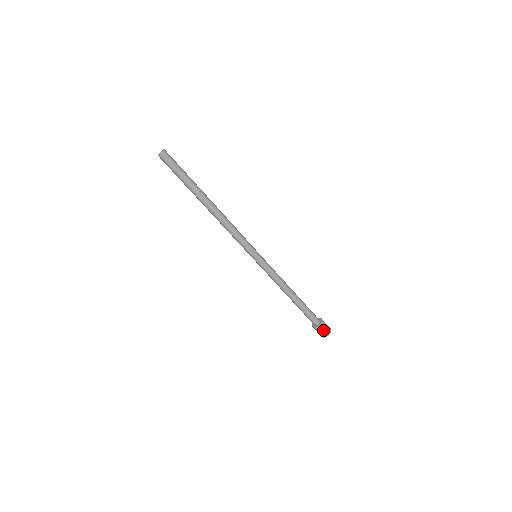
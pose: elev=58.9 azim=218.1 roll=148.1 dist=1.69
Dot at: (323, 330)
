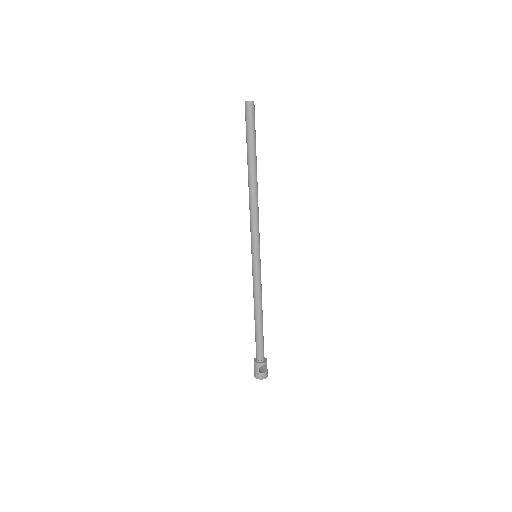
Dot at: (258, 370)
